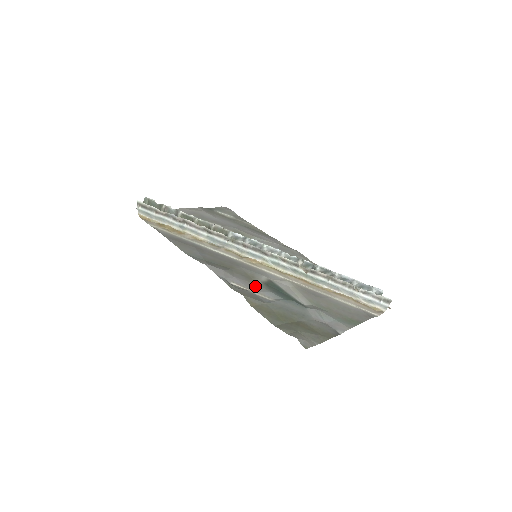
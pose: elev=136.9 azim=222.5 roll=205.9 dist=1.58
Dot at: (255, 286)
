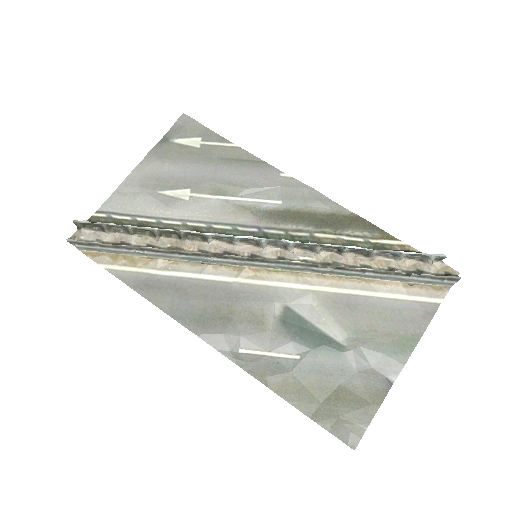
Dot at: (270, 337)
